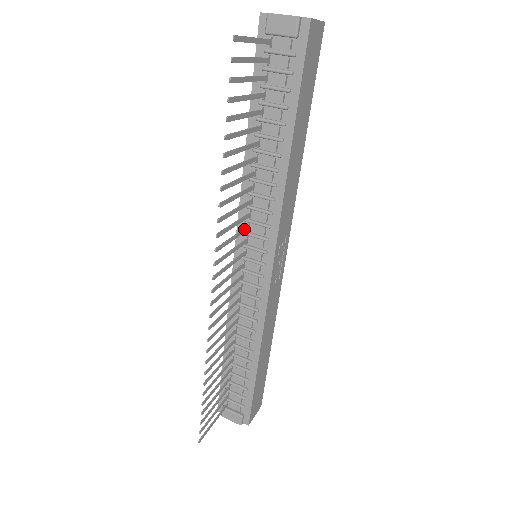
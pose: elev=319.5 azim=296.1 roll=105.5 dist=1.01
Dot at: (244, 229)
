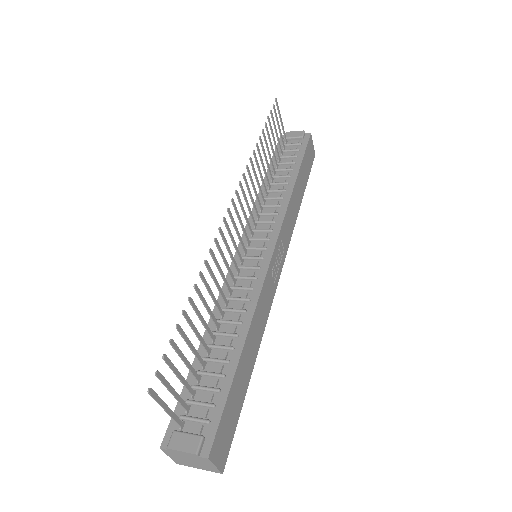
Dot at: occluded
